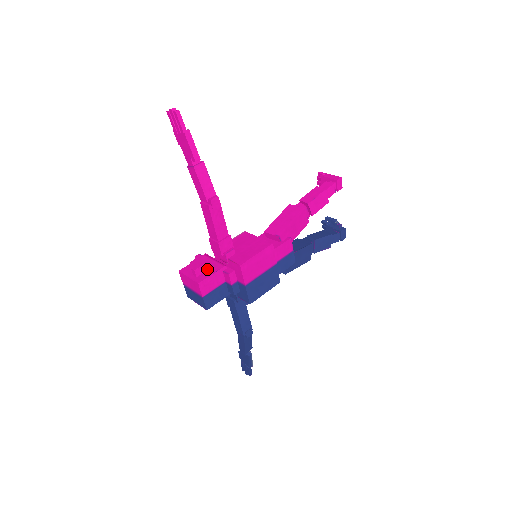
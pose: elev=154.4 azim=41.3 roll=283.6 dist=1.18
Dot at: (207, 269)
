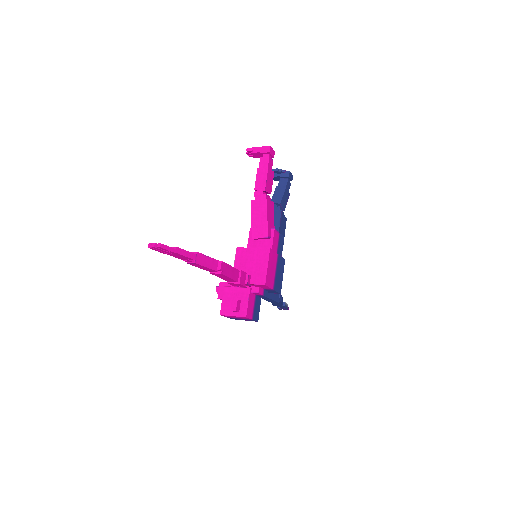
Dot at: (240, 301)
